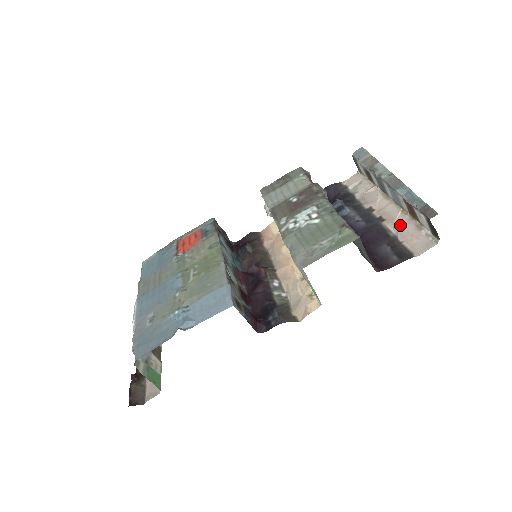
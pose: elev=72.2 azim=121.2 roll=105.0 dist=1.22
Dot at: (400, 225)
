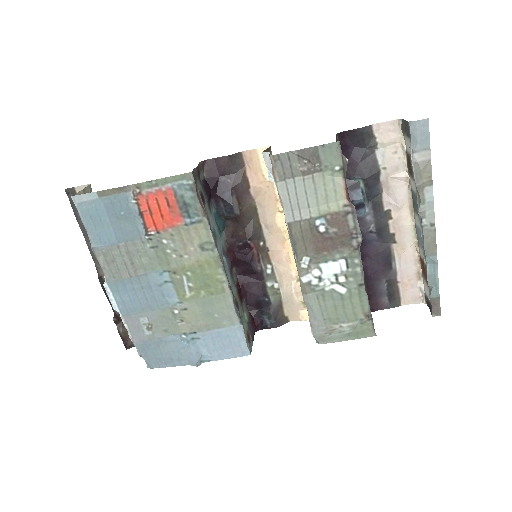
Dot at: (406, 261)
